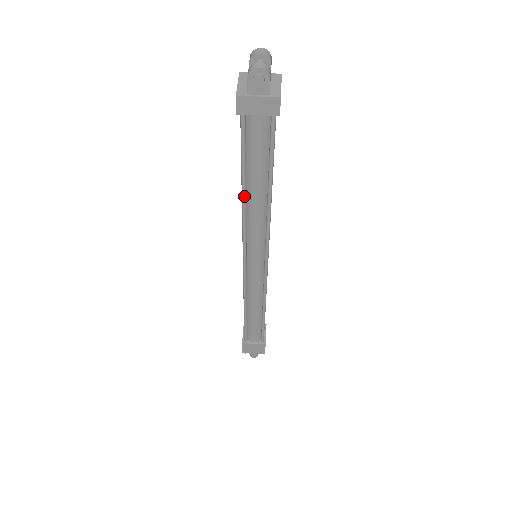
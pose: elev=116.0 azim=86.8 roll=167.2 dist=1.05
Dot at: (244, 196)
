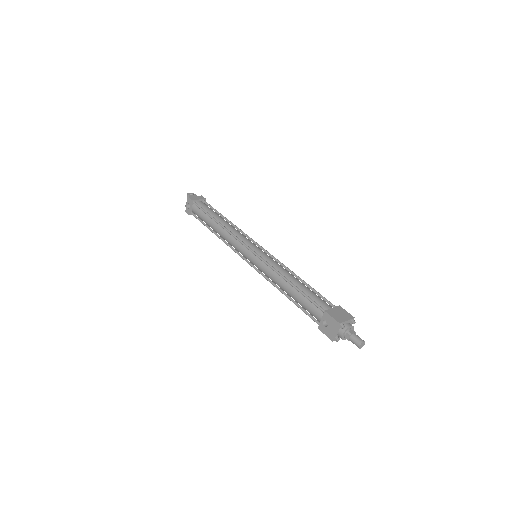
Dot at: (218, 222)
